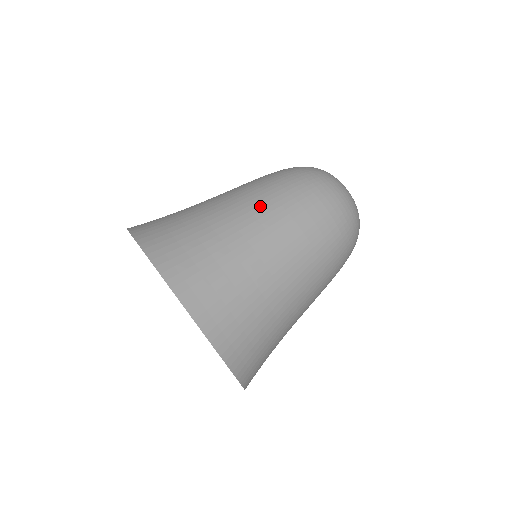
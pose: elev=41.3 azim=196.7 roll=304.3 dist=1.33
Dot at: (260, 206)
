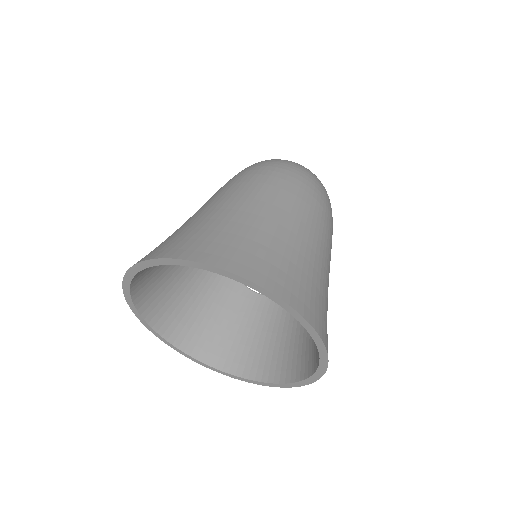
Dot at: (271, 196)
